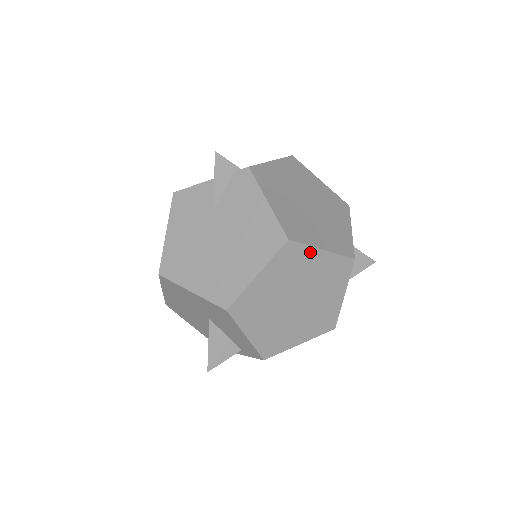
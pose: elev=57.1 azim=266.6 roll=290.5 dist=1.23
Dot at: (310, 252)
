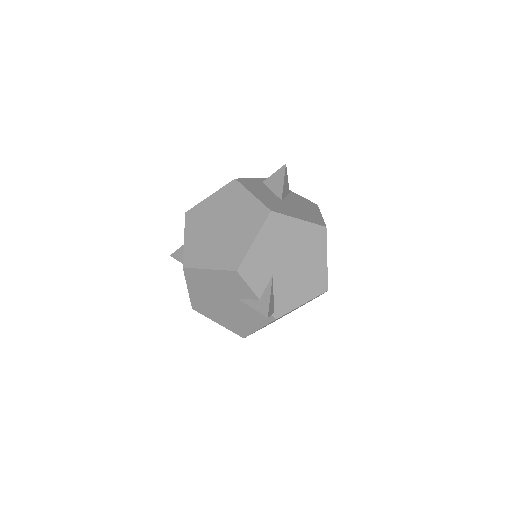
Dot at: occluded
